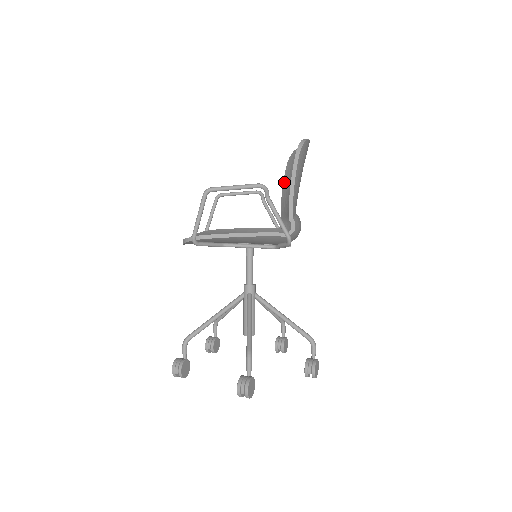
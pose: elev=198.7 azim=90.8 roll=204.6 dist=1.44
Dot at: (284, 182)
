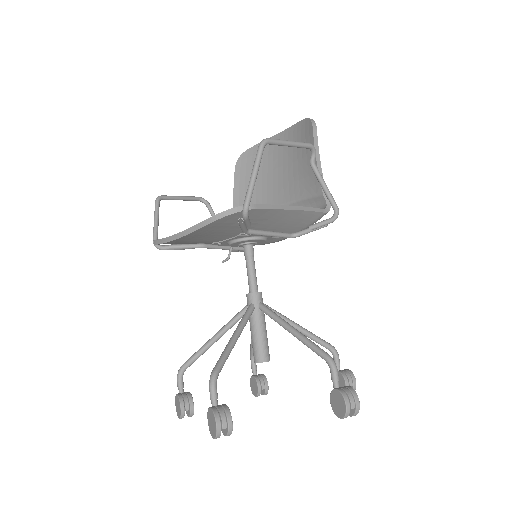
Dot at: (236, 185)
